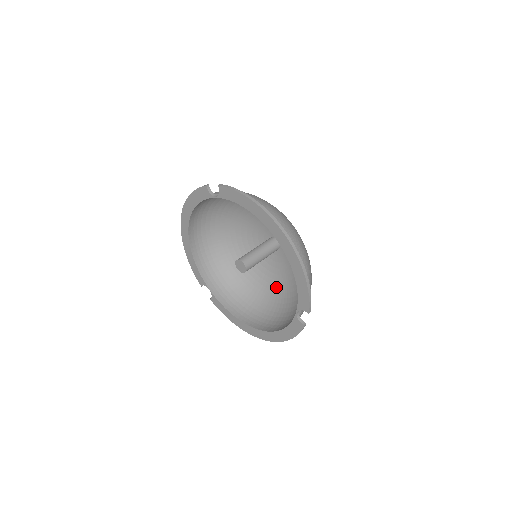
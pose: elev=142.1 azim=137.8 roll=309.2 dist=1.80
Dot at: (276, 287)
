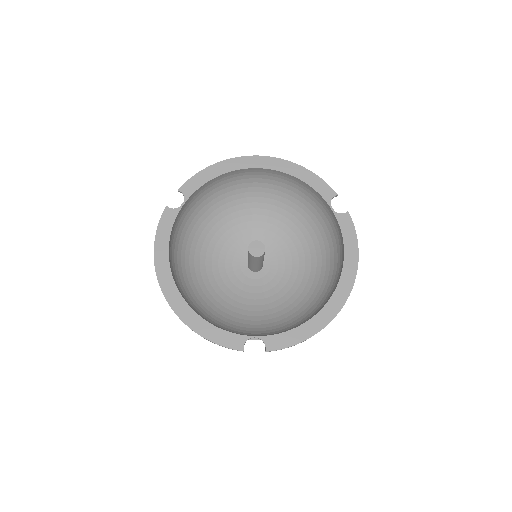
Dot at: (298, 290)
